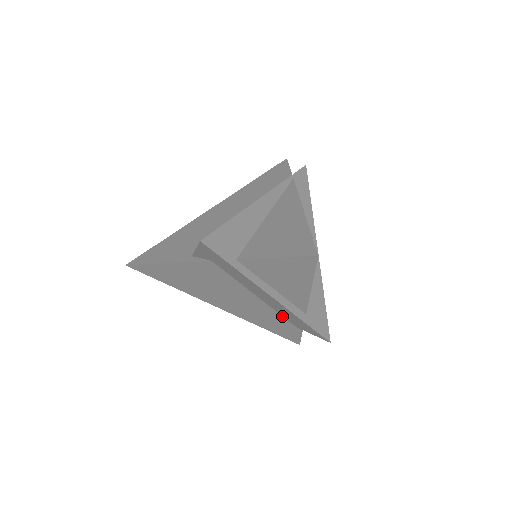
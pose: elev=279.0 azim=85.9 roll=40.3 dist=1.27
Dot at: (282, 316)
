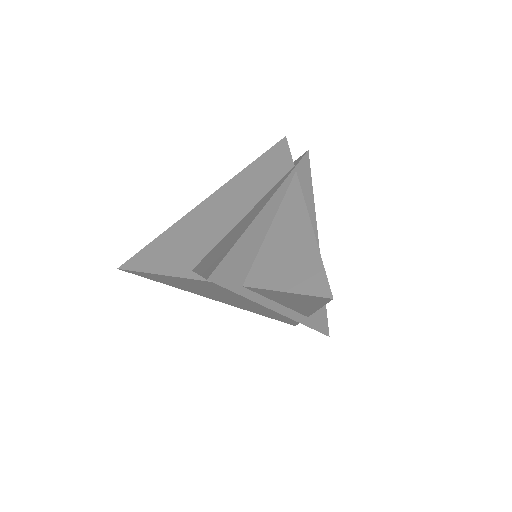
Dot at: occluded
